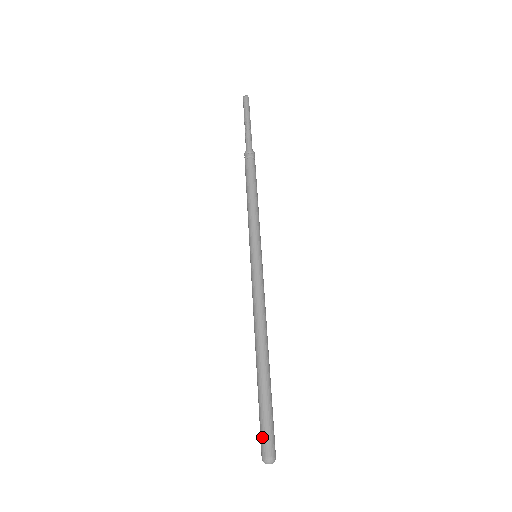
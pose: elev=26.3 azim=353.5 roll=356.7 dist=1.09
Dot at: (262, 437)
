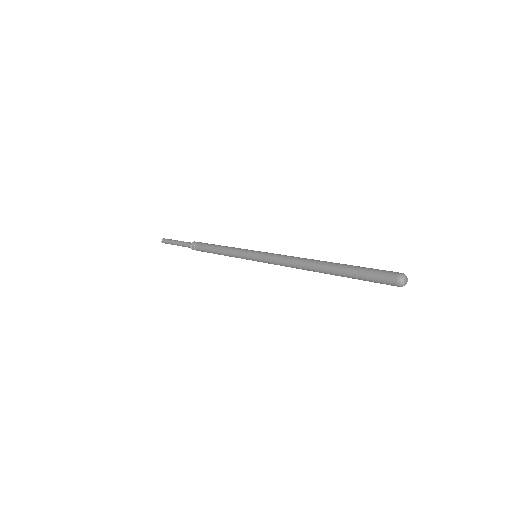
Dot at: (380, 278)
